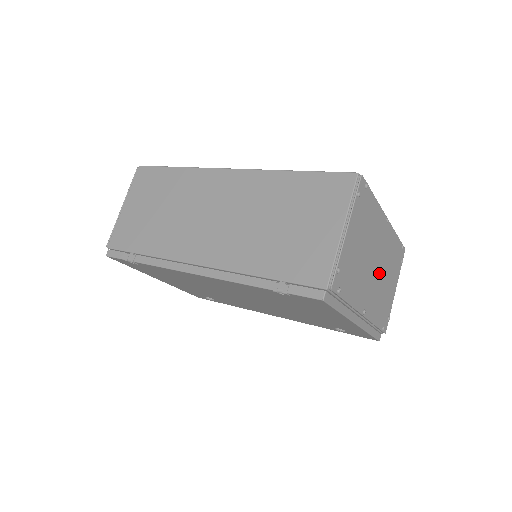
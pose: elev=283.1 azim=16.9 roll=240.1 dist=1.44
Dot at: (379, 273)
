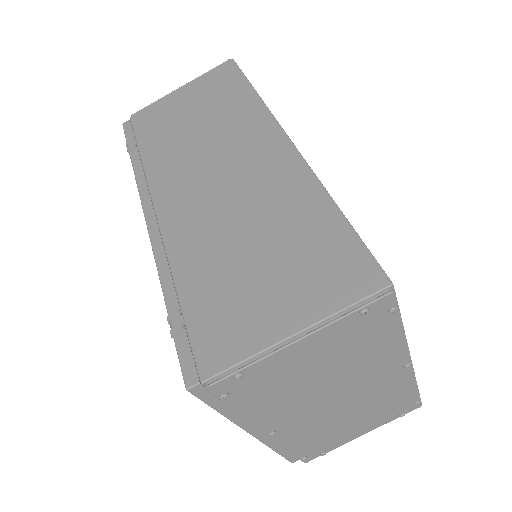
Dot at: (341, 409)
